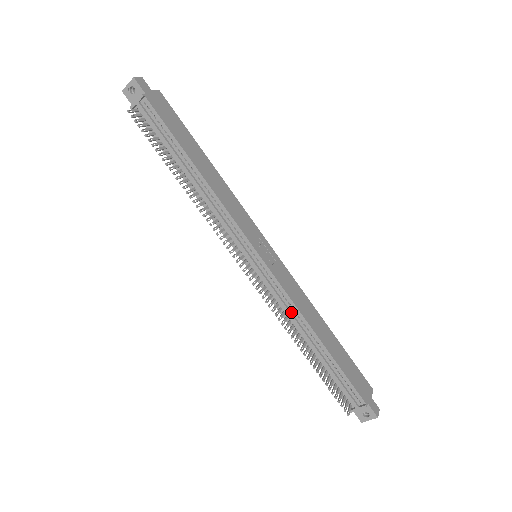
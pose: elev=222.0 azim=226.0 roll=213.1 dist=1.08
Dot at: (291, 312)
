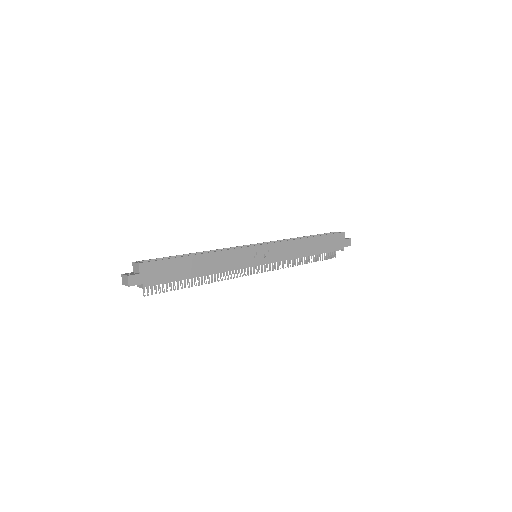
Dot at: (289, 259)
